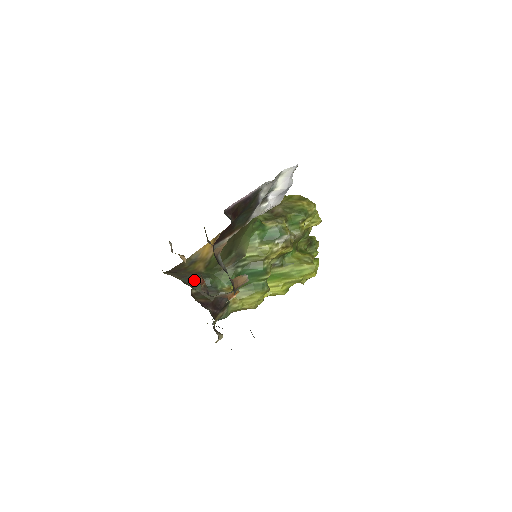
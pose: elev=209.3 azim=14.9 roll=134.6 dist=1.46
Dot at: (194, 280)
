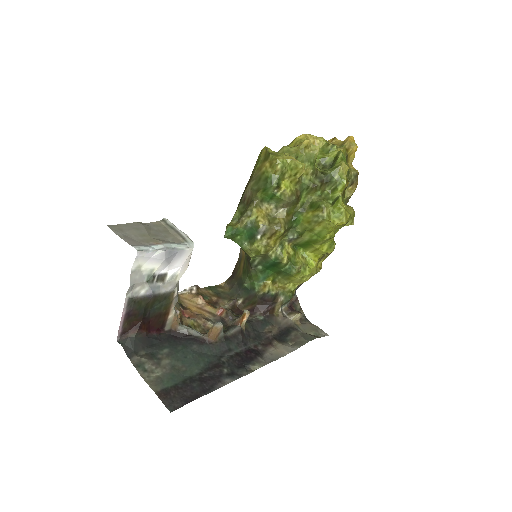
Dot at: (238, 288)
